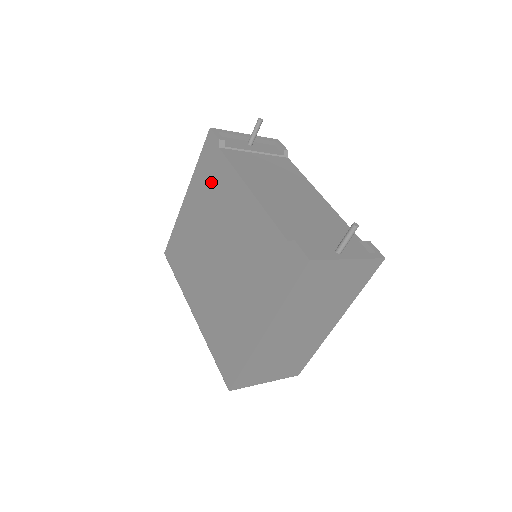
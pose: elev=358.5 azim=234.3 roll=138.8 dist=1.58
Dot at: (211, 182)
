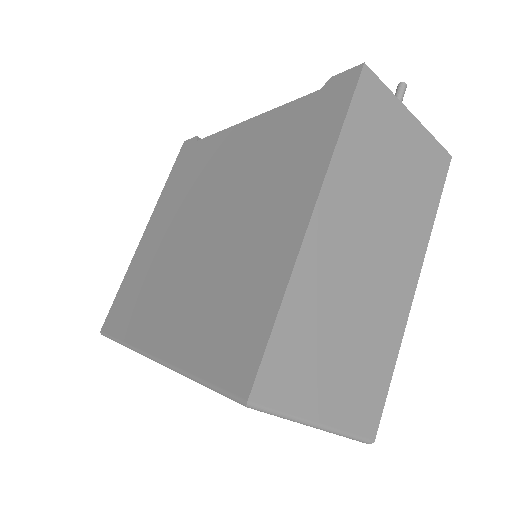
Dot at: (187, 175)
